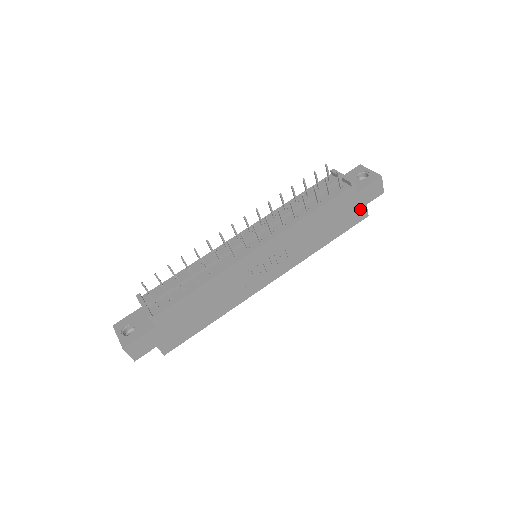
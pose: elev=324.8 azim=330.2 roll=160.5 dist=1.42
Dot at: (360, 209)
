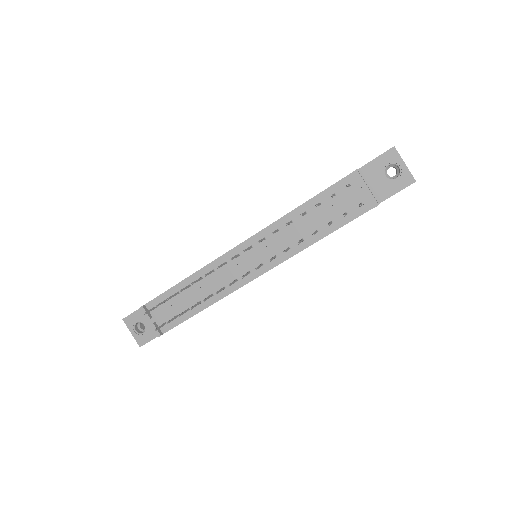
Dot at: occluded
